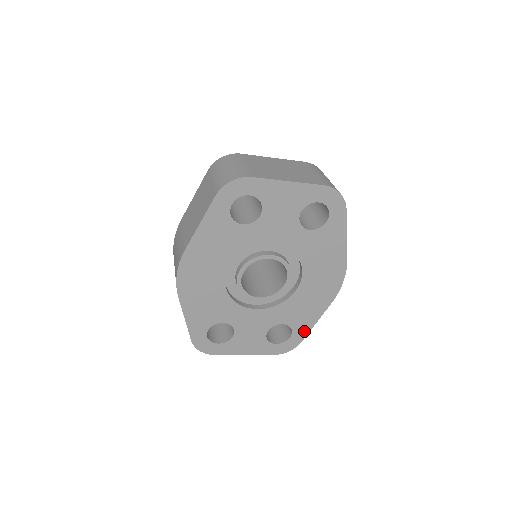
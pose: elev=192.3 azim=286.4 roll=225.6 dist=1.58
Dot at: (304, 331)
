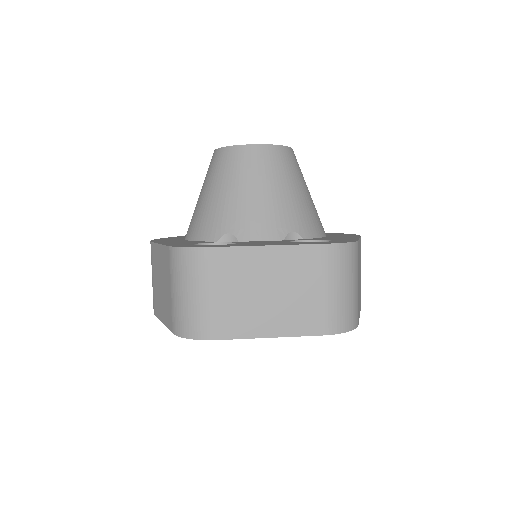
Dot at: occluded
